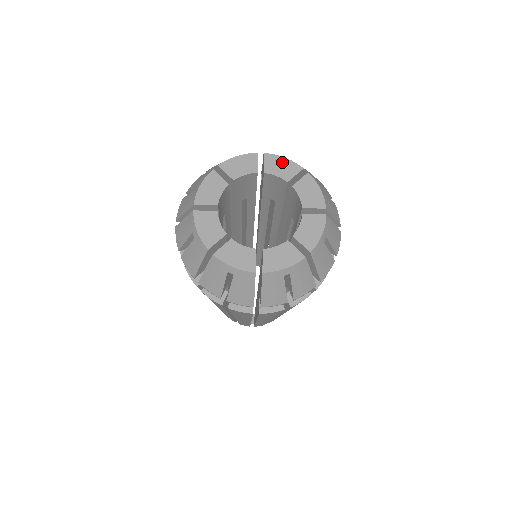
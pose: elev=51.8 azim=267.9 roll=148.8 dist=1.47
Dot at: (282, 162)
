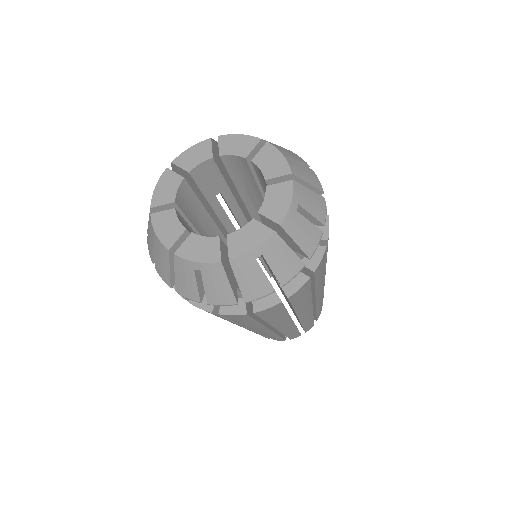
Dot at: (191, 152)
